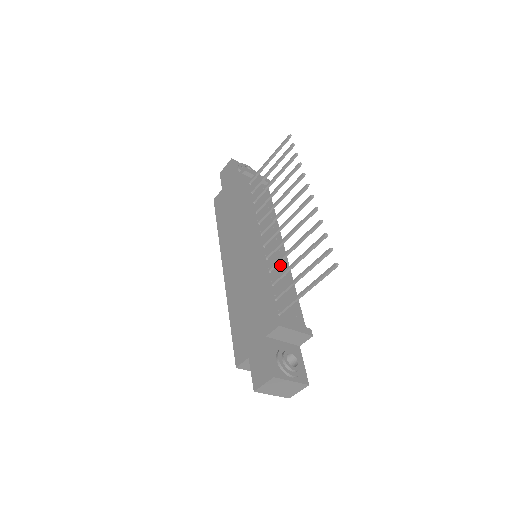
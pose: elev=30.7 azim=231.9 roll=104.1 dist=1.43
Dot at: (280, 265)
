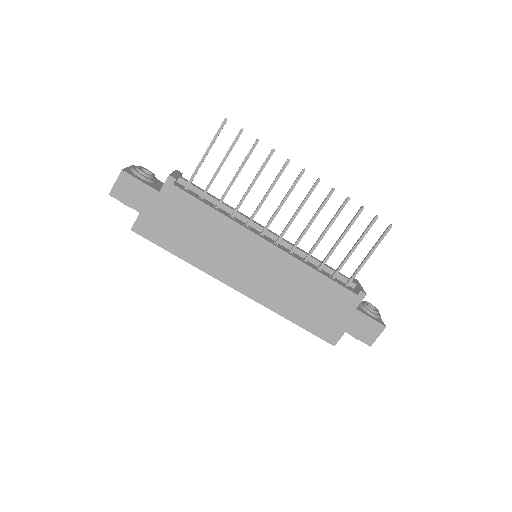
Dot at: (301, 250)
